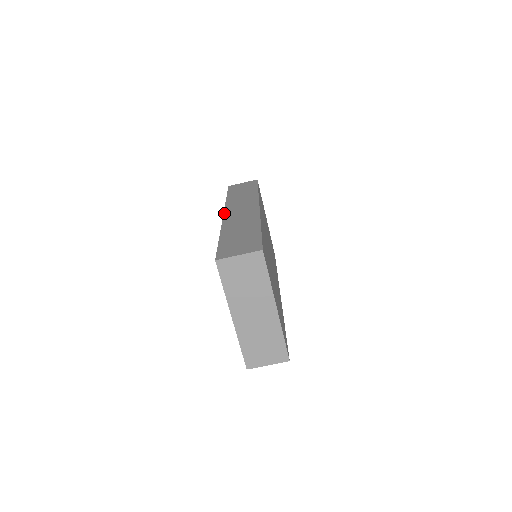
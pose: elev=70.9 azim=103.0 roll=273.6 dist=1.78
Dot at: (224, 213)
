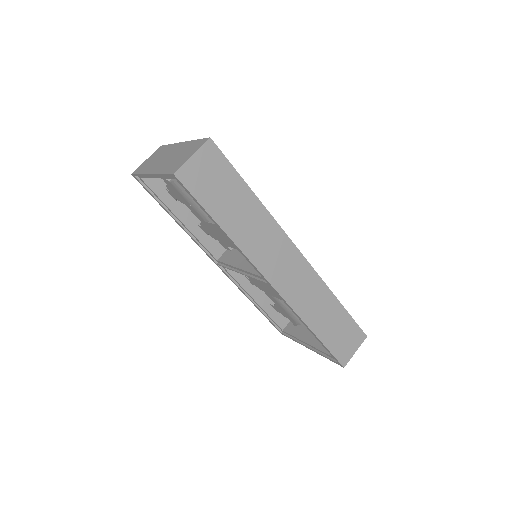
Dot at: (217, 265)
